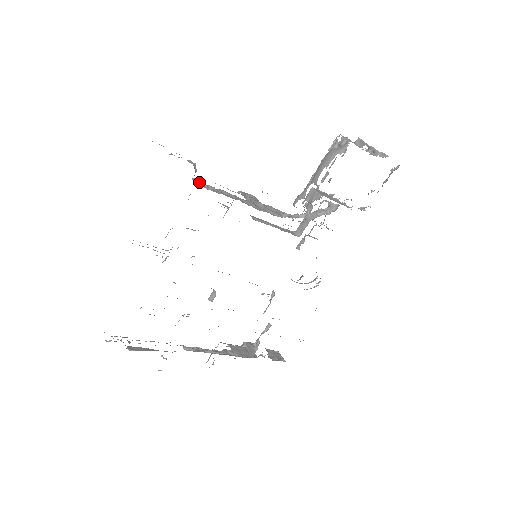
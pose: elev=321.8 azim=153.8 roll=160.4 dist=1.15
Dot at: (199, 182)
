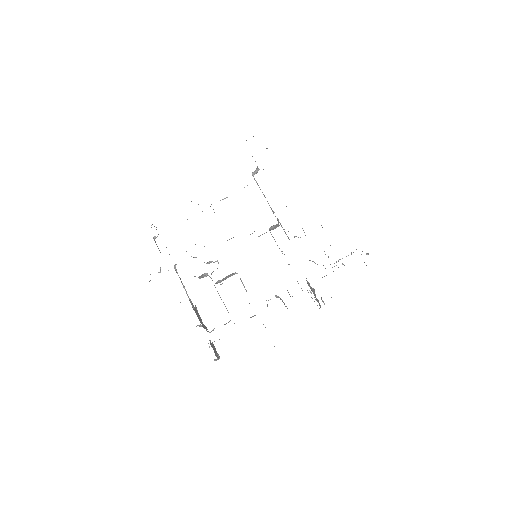
Dot at: occluded
